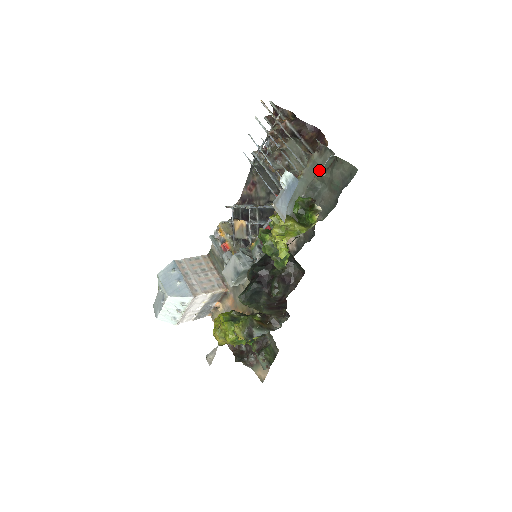
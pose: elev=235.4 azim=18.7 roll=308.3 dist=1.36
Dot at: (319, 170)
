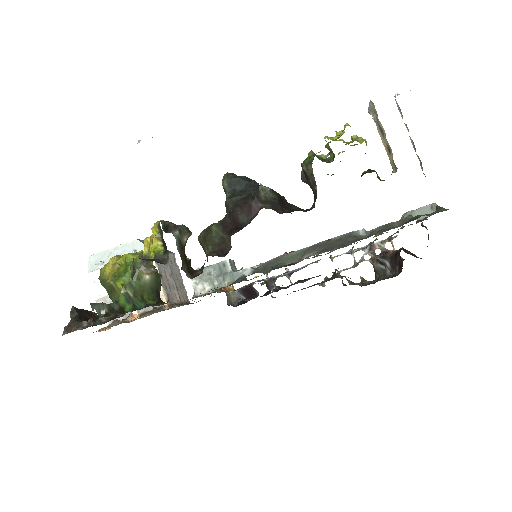
Dot at: occluded
